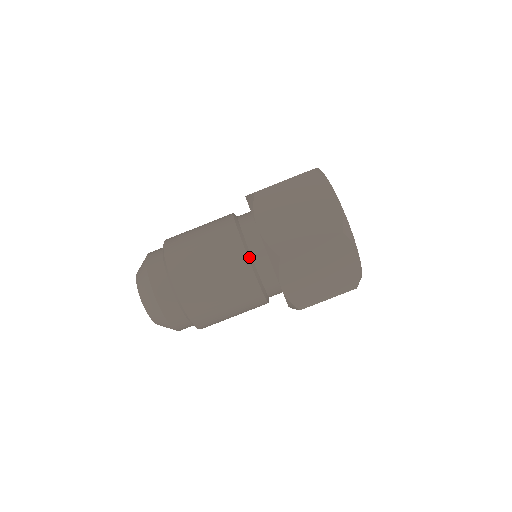
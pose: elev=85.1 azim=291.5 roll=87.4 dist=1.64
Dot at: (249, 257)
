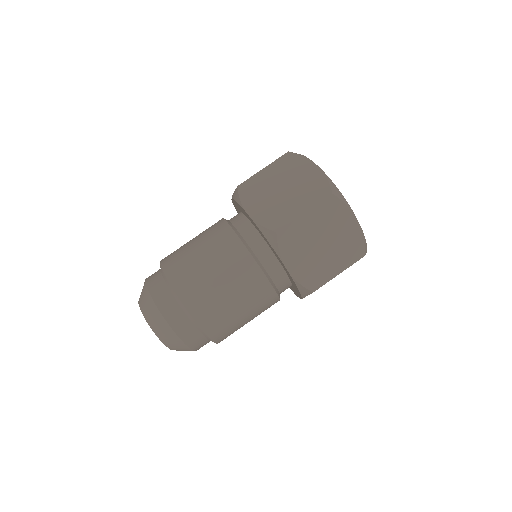
Dot at: (246, 246)
